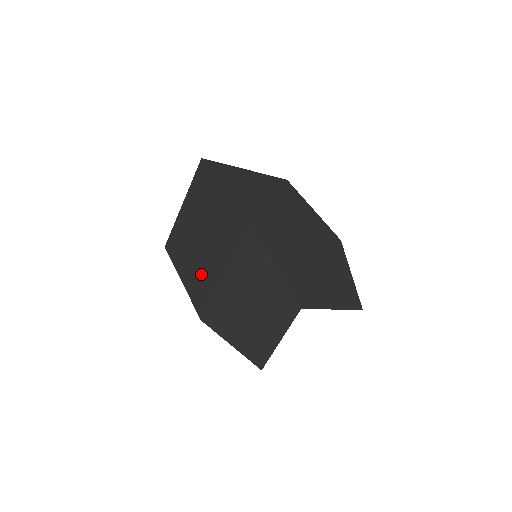
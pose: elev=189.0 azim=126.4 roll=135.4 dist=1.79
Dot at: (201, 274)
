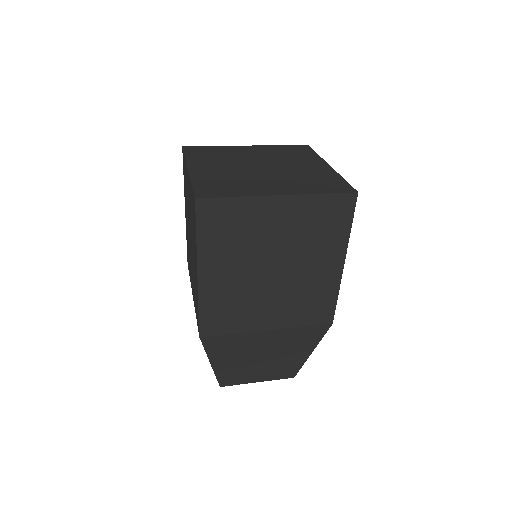
Dot at: occluded
